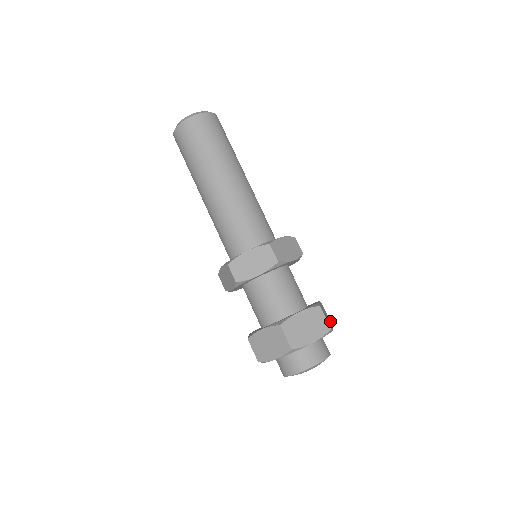
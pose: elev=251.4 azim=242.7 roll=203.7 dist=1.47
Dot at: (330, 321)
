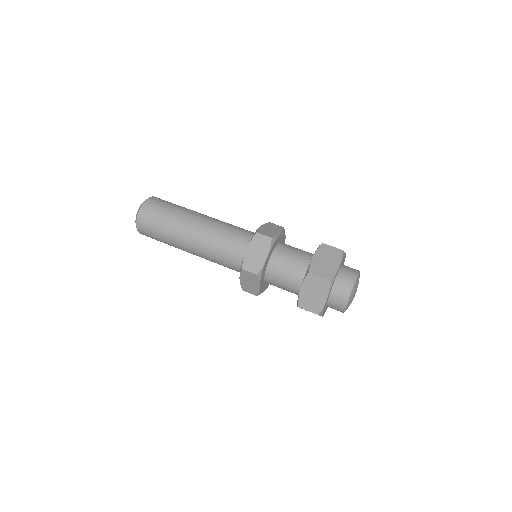
Dot at: occluded
